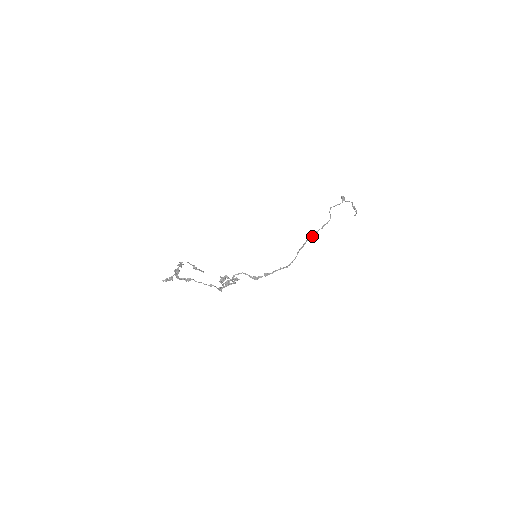
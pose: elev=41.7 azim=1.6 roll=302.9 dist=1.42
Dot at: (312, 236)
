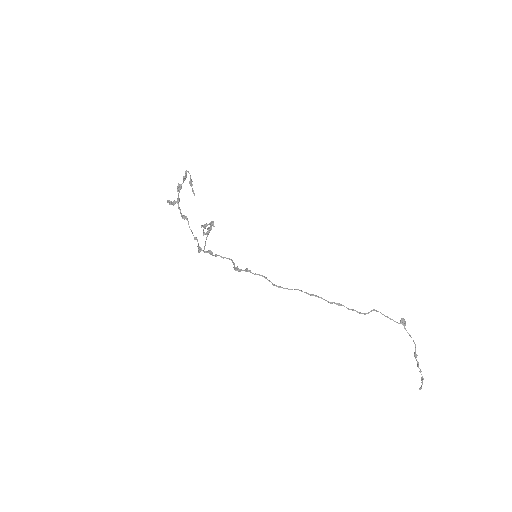
Dot at: occluded
